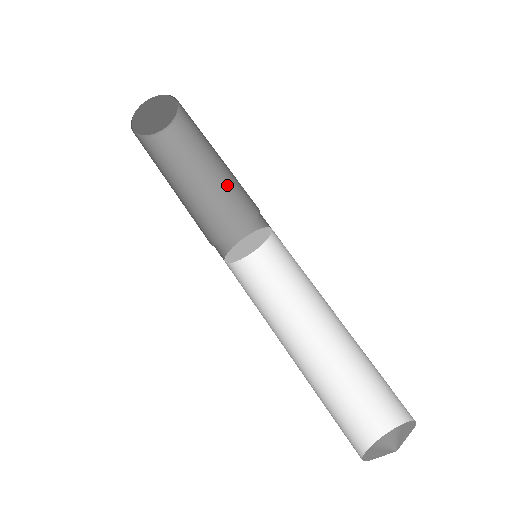
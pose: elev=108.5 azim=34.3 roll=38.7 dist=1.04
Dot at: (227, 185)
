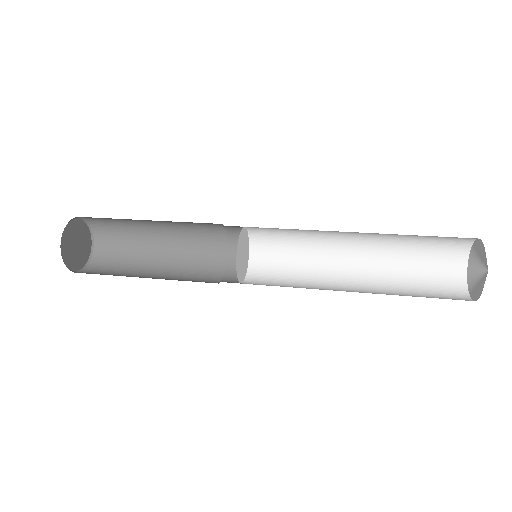
Dot at: (175, 273)
